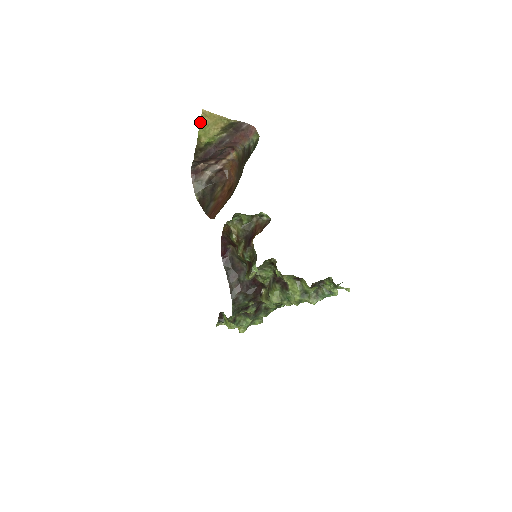
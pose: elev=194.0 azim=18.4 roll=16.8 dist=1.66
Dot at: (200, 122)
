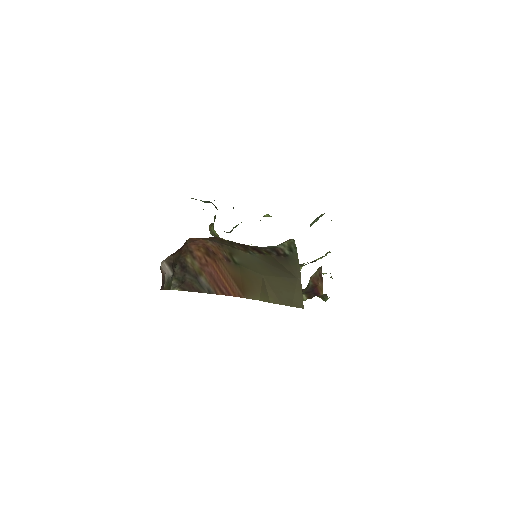
Dot at: occluded
